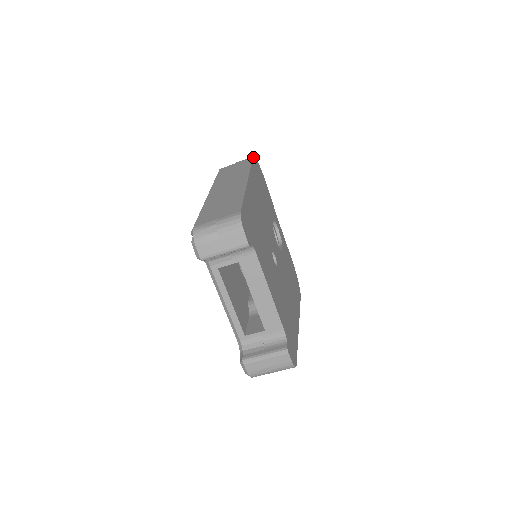
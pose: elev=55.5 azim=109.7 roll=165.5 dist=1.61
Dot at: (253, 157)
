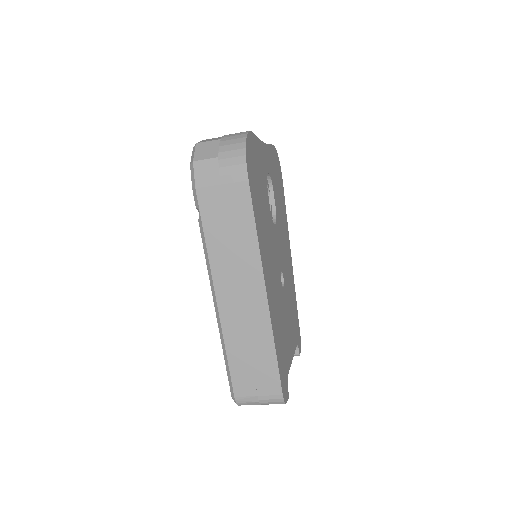
Dot at: (247, 174)
